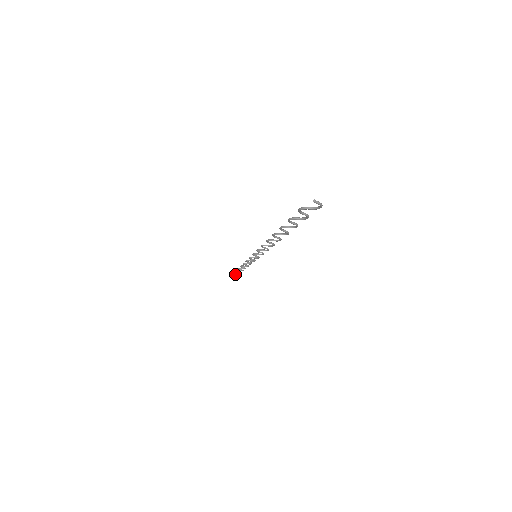
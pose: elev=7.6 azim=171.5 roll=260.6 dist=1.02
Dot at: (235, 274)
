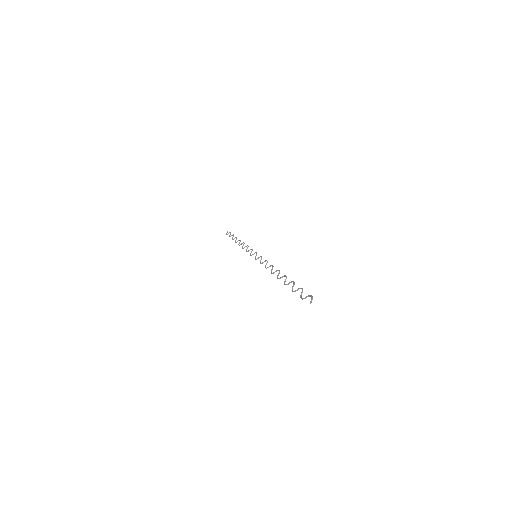
Dot at: occluded
